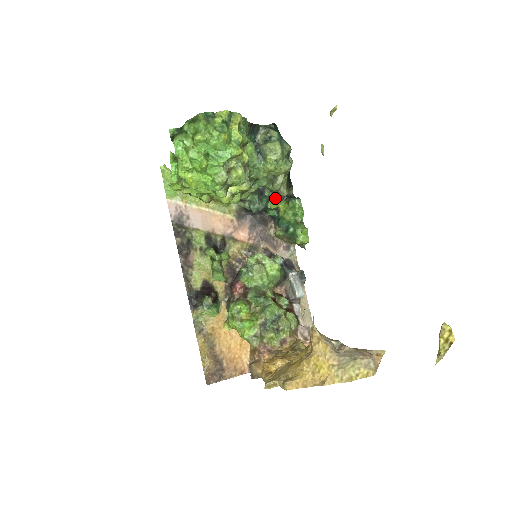
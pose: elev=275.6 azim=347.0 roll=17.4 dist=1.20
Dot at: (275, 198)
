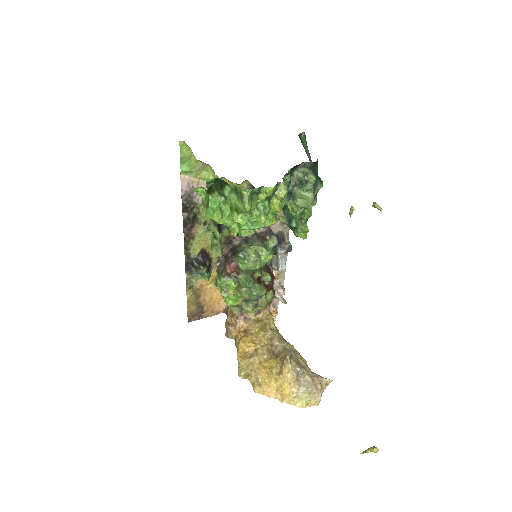
Dot at: occluded
